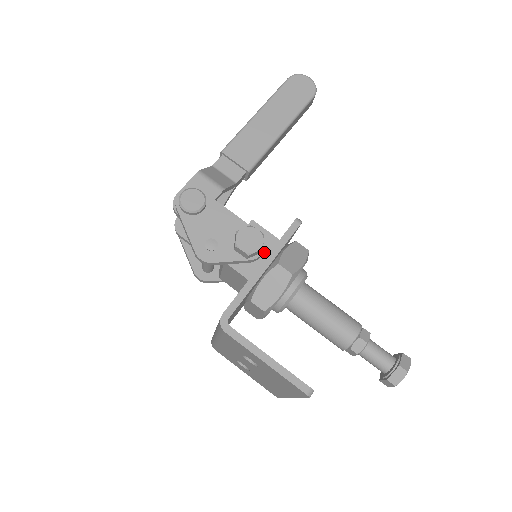
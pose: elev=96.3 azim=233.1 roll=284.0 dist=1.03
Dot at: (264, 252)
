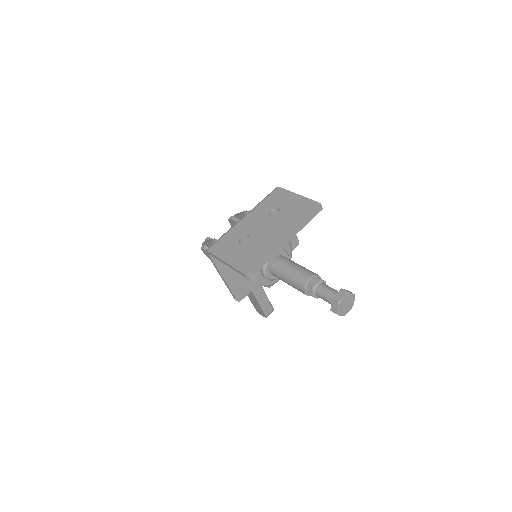
Dot at: occluded
